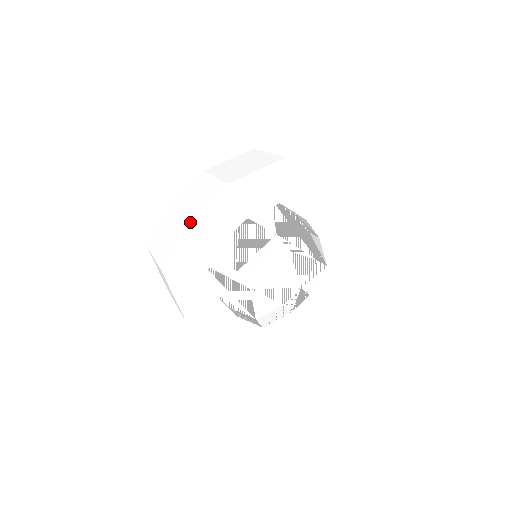
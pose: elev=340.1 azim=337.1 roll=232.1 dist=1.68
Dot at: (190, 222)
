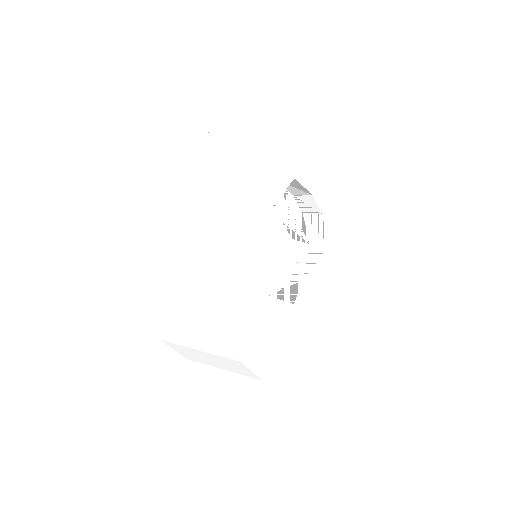
Dot at: (230, 218)
